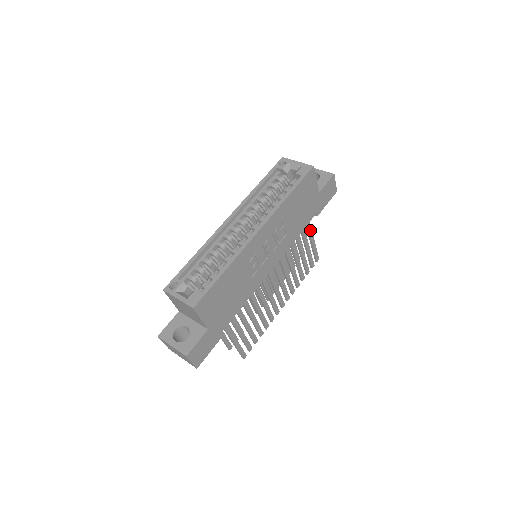
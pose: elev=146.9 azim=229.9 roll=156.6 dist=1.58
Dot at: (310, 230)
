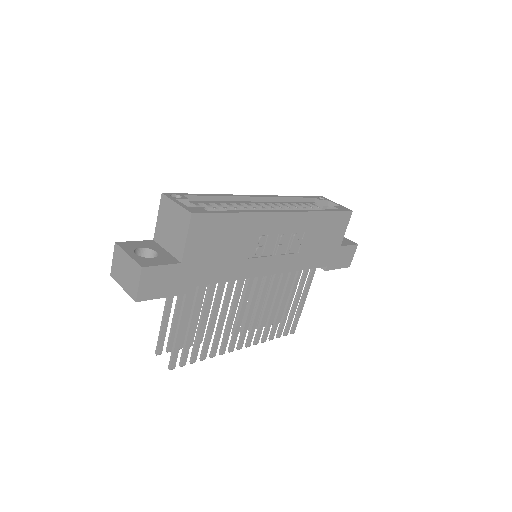
Dot at: (309, 285)
